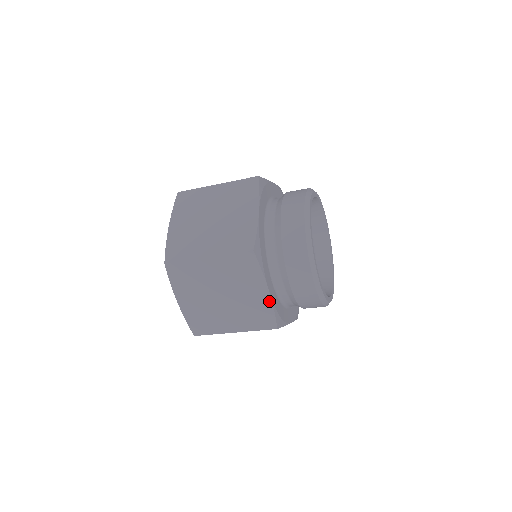
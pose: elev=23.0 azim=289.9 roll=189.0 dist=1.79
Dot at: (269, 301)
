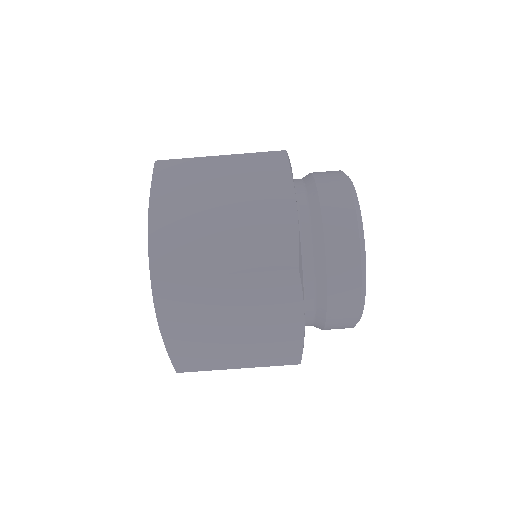
Dot at: (300, 332)
